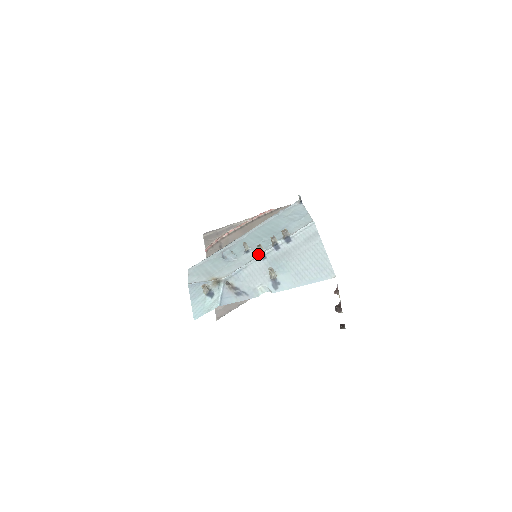
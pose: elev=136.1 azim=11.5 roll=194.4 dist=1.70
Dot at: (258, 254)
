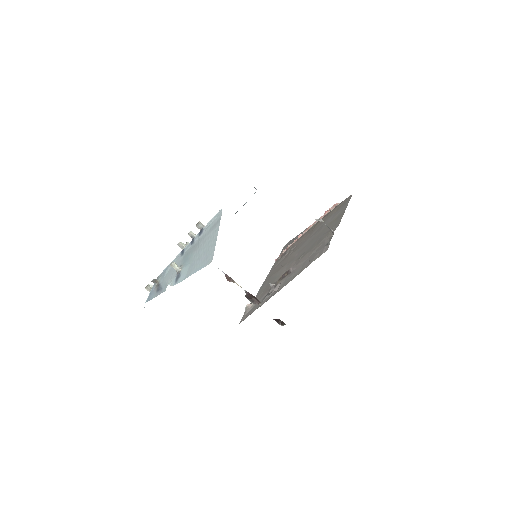
Dot at: occluded
